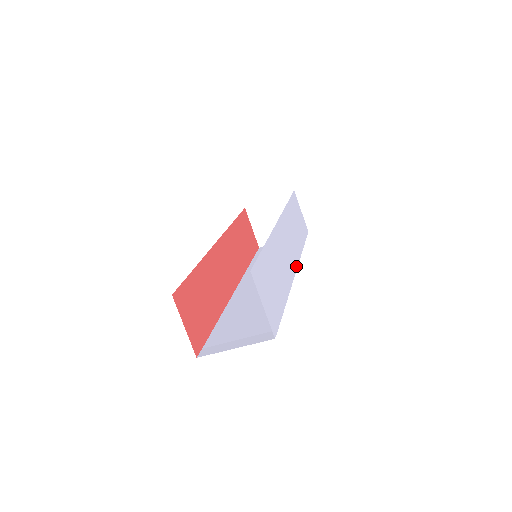
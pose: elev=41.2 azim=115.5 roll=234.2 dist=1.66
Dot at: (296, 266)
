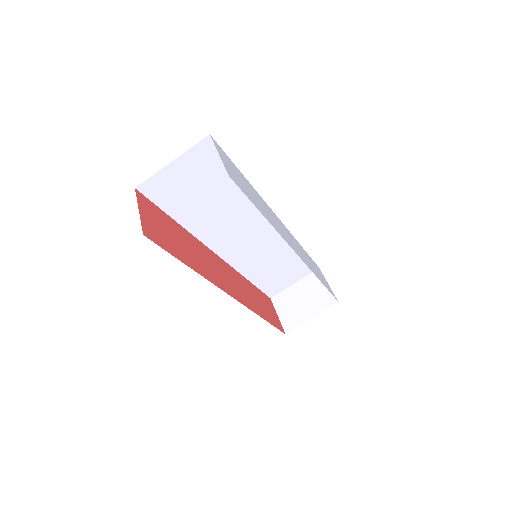
Dot at: (301, 258)
